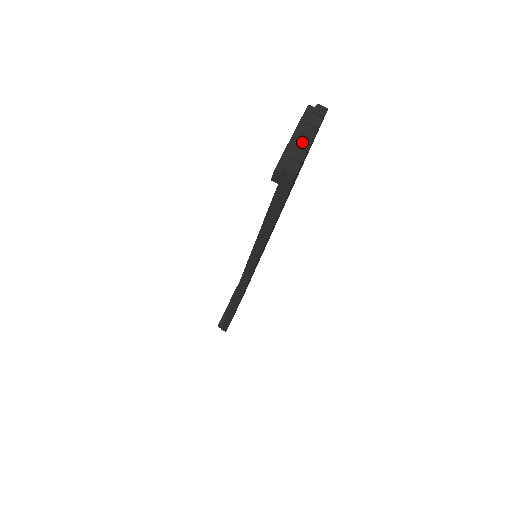
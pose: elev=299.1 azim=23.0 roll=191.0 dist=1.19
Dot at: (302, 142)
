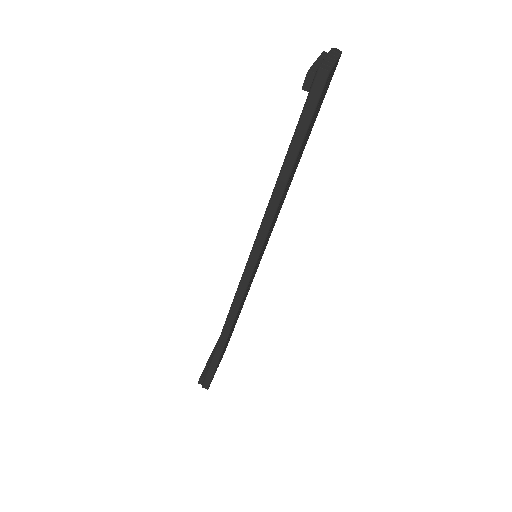
Dot at: (328, 59)
